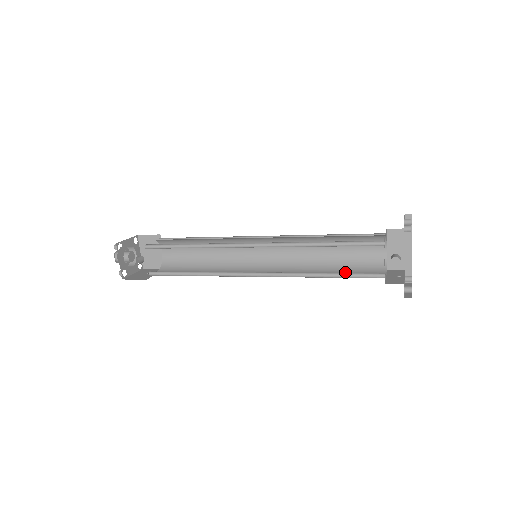
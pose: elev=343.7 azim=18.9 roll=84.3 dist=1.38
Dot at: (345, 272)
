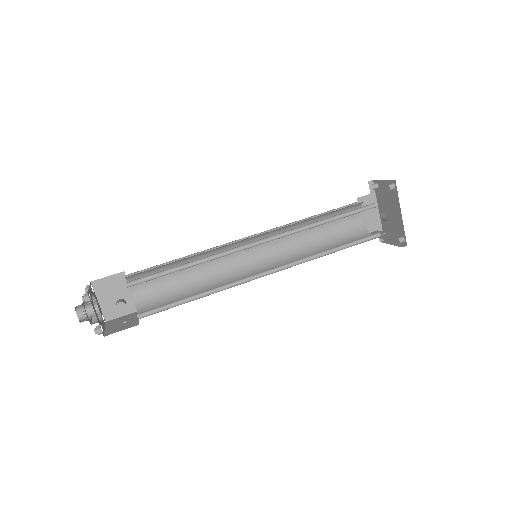
Dot at: (339, 245)
